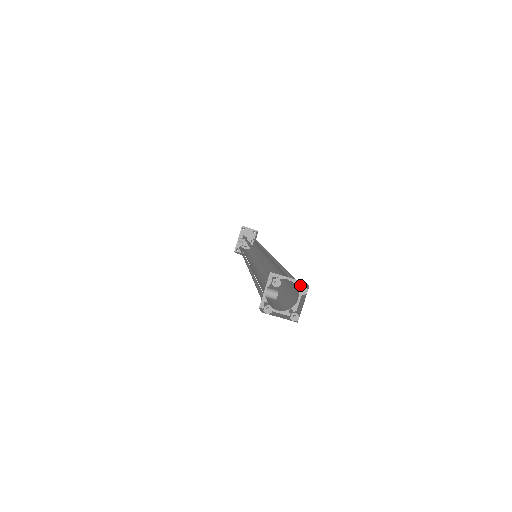
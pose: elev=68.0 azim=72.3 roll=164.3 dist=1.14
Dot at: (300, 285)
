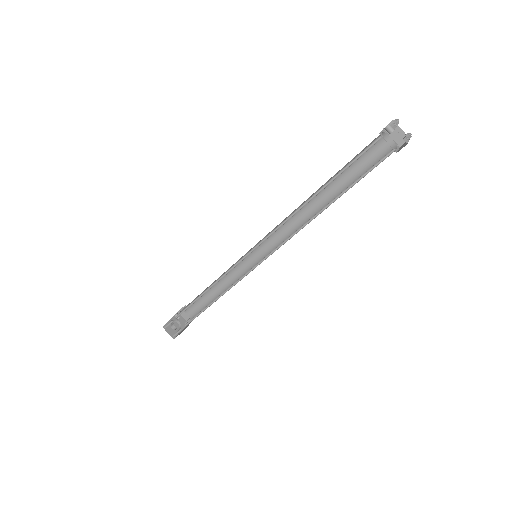
Dot at: (396, 148)
